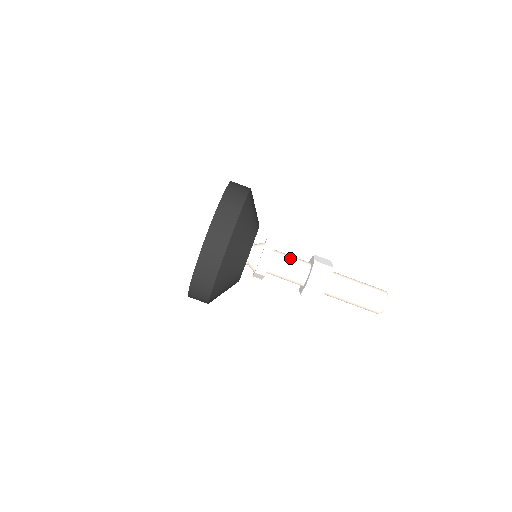
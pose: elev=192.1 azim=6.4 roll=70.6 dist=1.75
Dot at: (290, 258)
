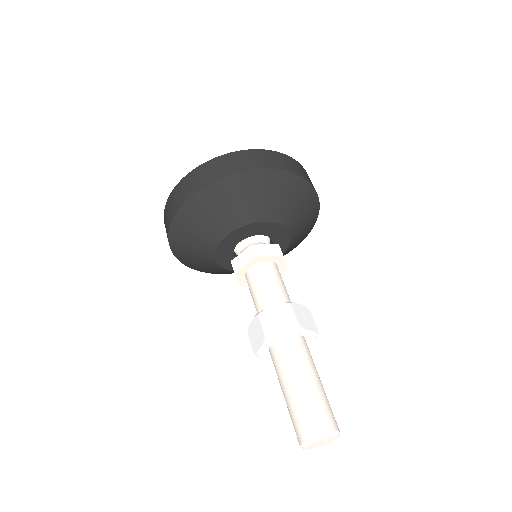
Dot at: (285, 287)
